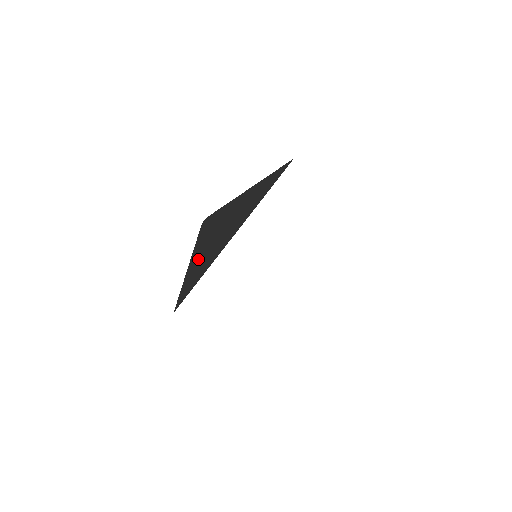
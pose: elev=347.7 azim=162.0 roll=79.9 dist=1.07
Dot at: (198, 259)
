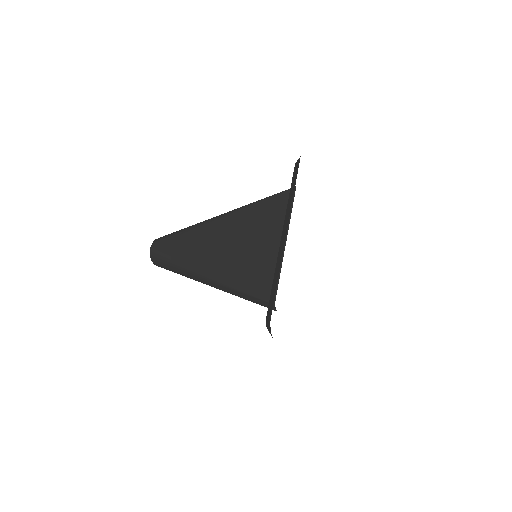
Dot at: (235, 270)
